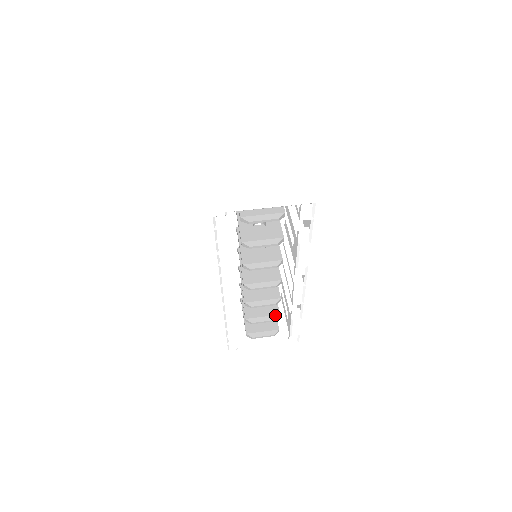
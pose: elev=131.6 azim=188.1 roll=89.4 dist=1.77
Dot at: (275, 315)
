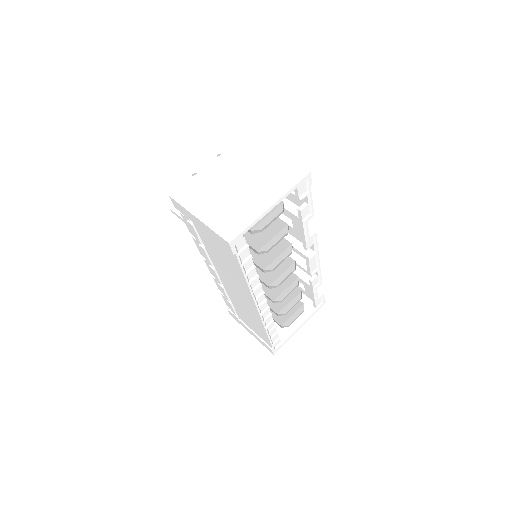
Dot at: (298, 294)
